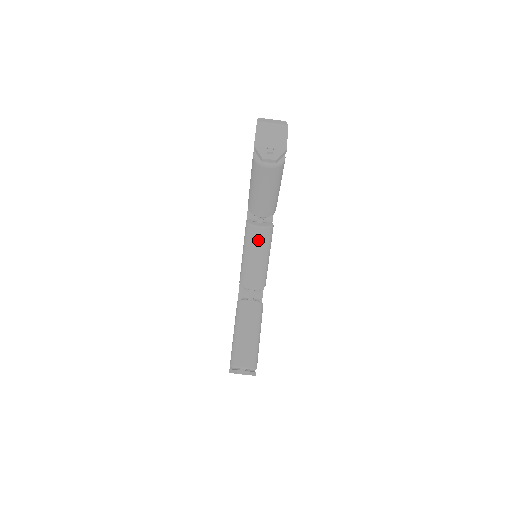
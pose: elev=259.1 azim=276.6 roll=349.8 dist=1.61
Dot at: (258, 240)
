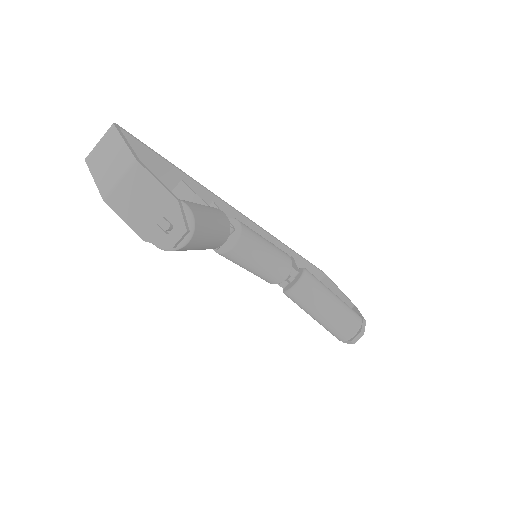
Dot at: (245, 253)
